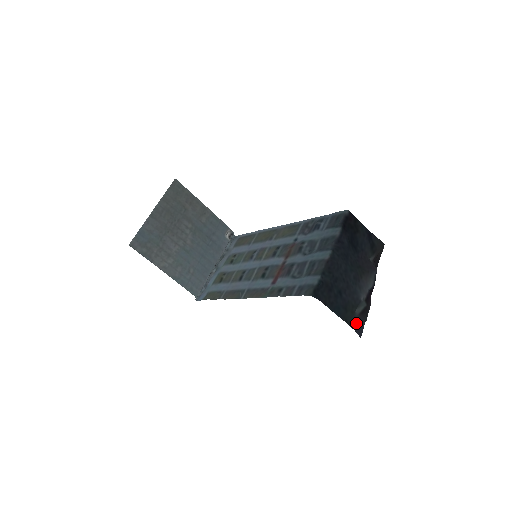
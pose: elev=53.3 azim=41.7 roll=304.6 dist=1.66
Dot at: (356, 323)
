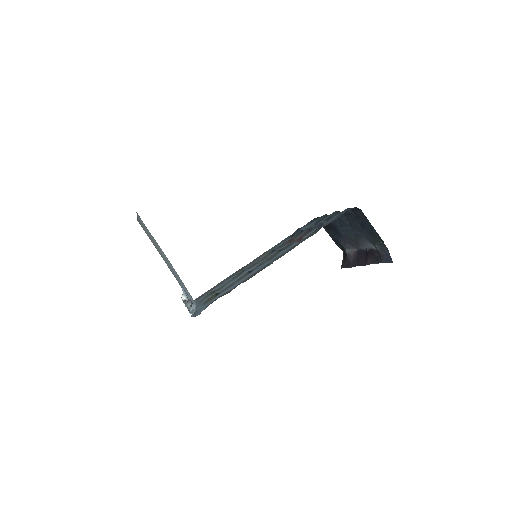
Dot at: (383, 250)
